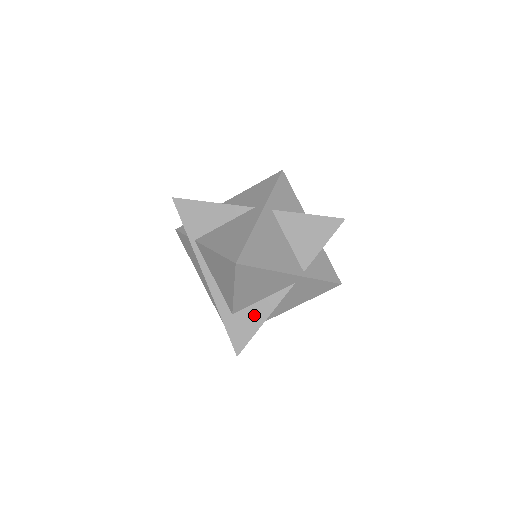
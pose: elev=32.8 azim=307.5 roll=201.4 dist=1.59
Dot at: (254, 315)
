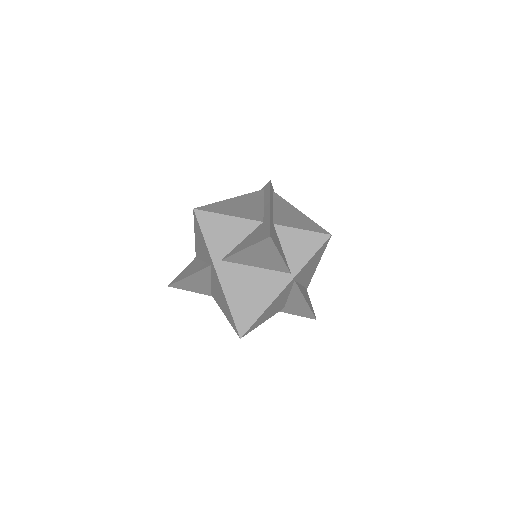
Dot at: (296, 303)
